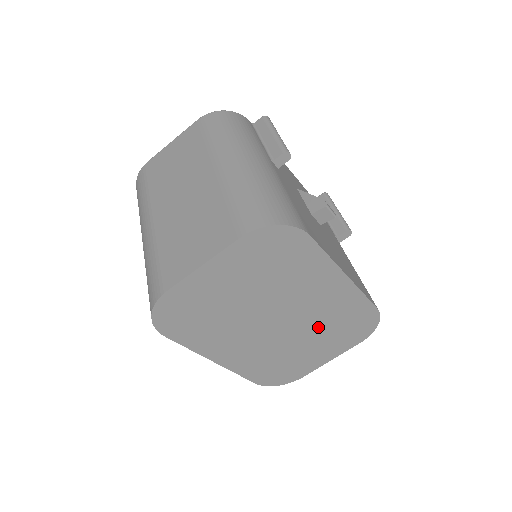
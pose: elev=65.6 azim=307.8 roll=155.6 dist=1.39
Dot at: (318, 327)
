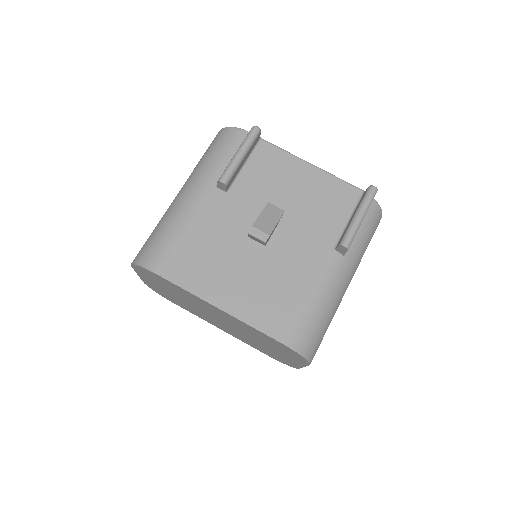
Dot at: (253, 336)
